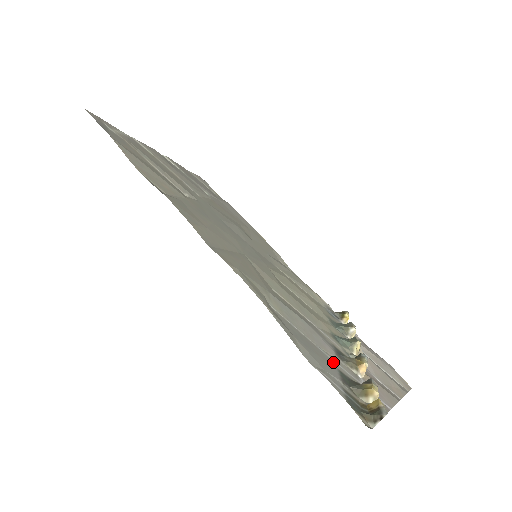
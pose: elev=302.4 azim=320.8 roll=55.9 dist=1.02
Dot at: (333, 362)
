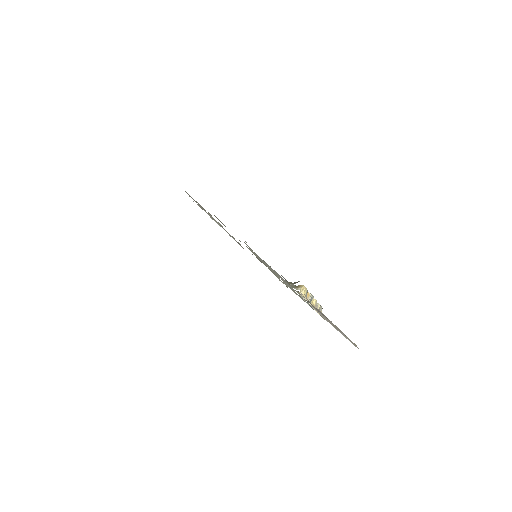
Dot at: occluded
